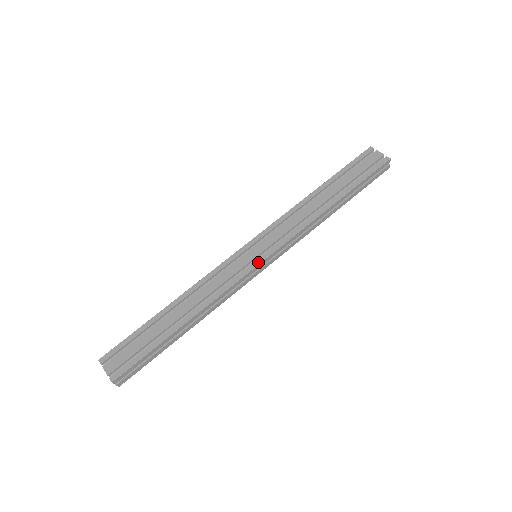
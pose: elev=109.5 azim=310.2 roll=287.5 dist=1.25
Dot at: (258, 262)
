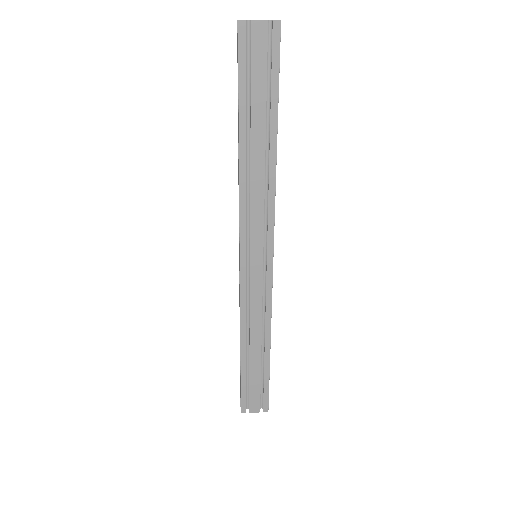
Dot at: (270, 265)
